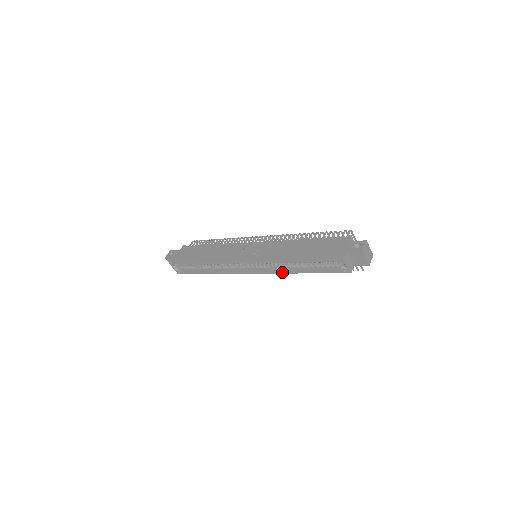
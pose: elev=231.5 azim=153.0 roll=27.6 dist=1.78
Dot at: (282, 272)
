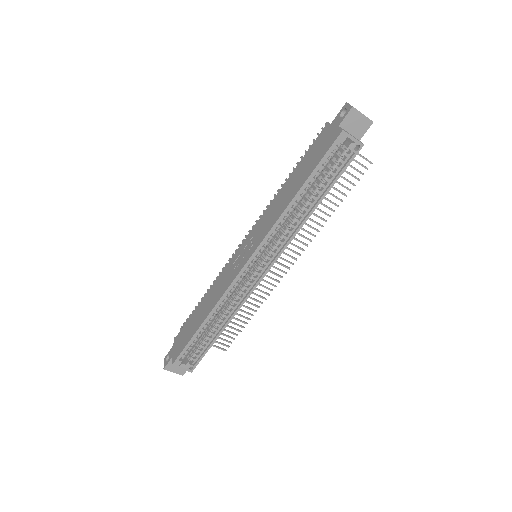
Dot at: (296, 230)
